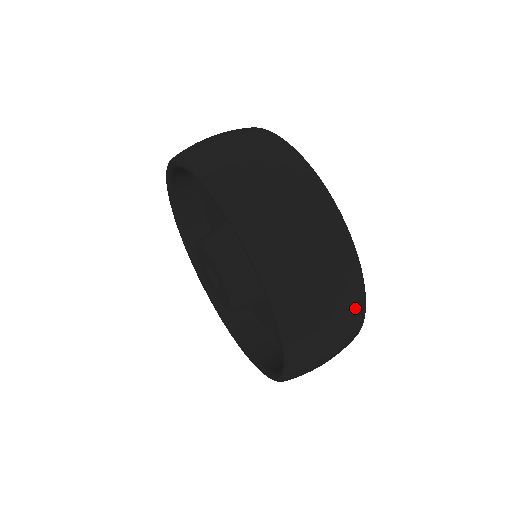
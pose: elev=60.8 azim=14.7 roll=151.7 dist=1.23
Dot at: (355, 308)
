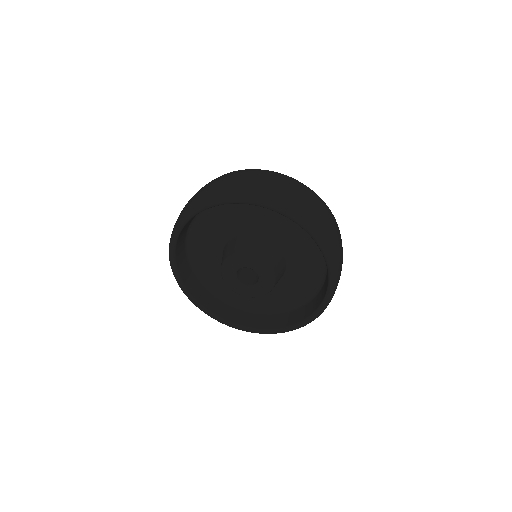
Dot at: (337, 226)
